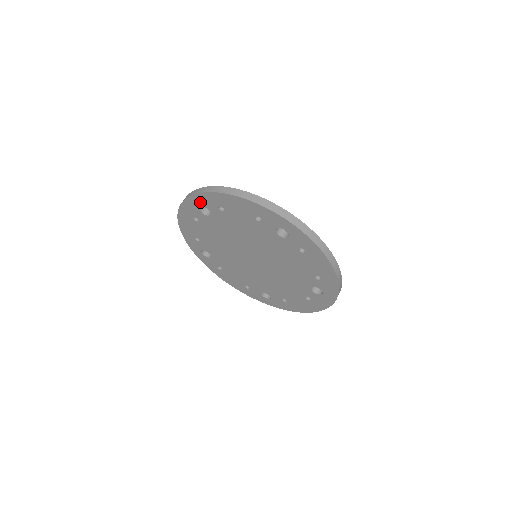
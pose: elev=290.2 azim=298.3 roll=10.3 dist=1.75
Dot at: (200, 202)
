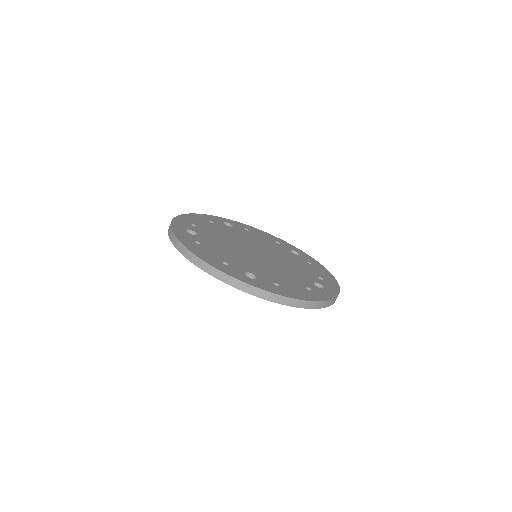
Dot at: occluded
